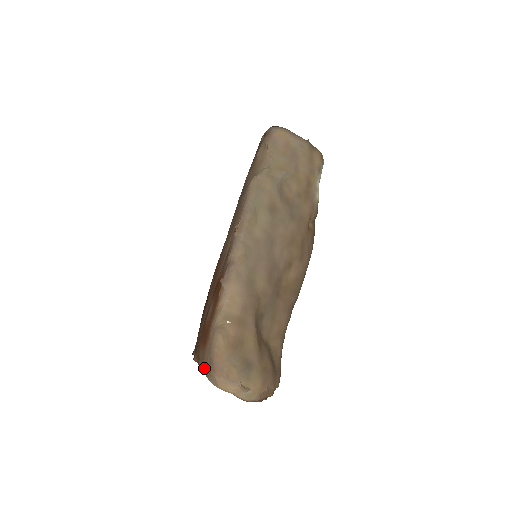
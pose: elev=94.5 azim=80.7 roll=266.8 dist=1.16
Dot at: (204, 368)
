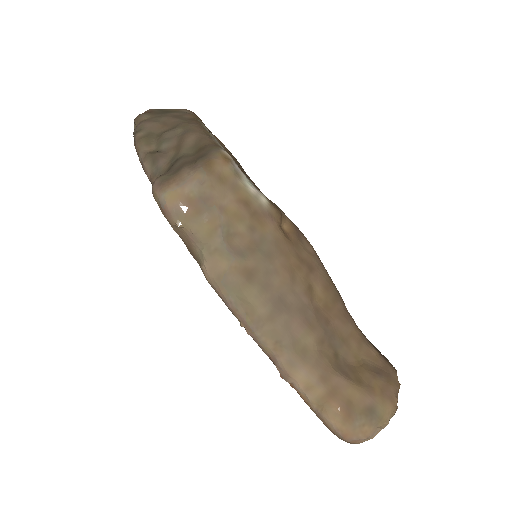
Dot at: occluded
